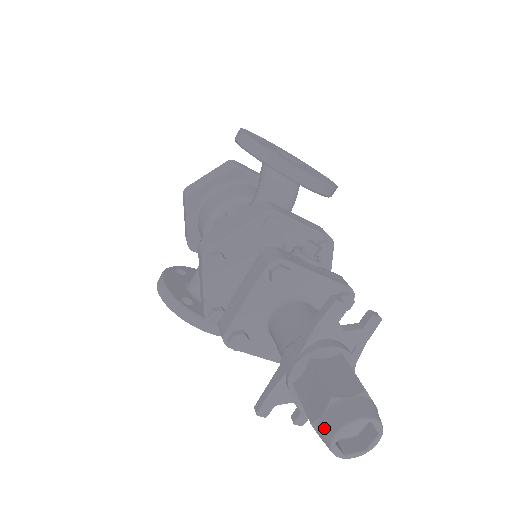
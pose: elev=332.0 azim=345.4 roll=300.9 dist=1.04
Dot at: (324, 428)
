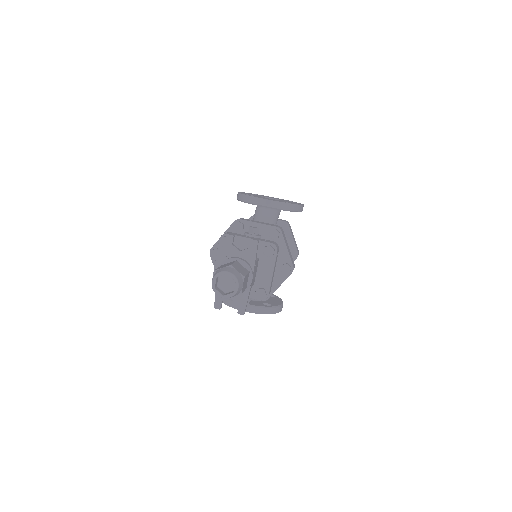
Dot at: occluded
